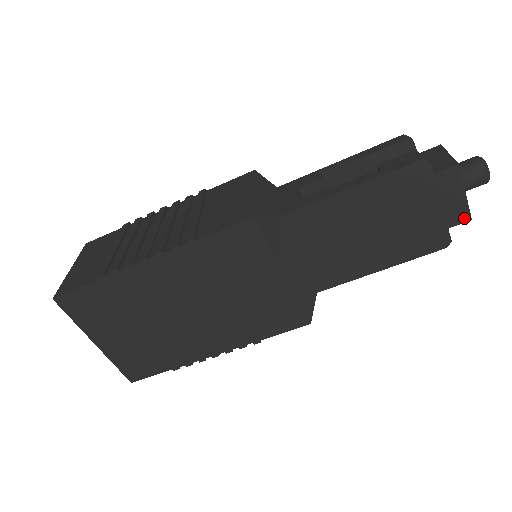
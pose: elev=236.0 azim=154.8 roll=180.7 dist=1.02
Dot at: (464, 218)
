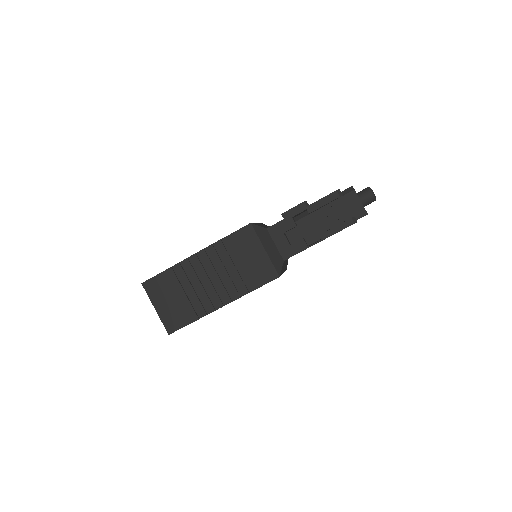
Dot at: occluded
